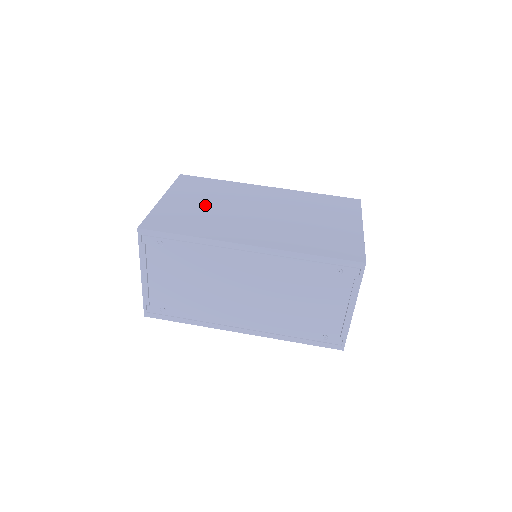
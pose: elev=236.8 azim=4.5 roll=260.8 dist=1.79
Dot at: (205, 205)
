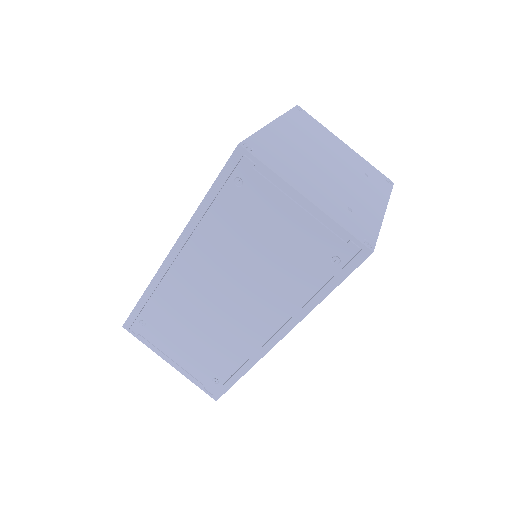
Dot at: occluded
